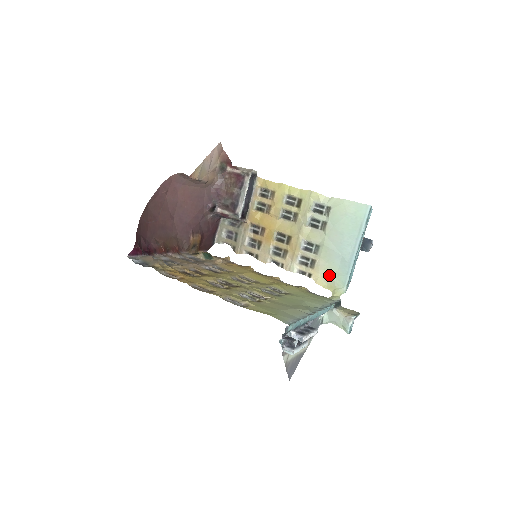
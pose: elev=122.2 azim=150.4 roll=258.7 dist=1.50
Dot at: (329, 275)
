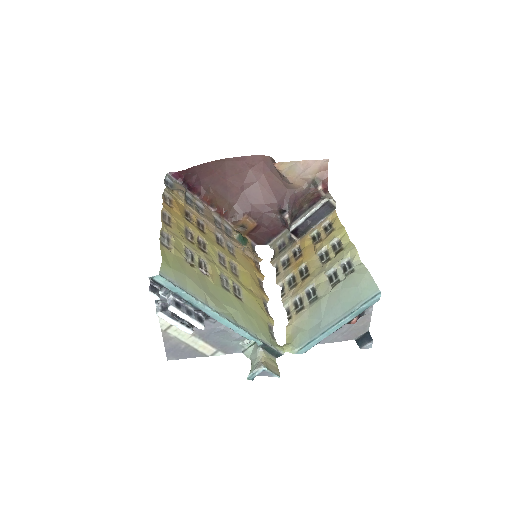
Dot at: (299, 328)
